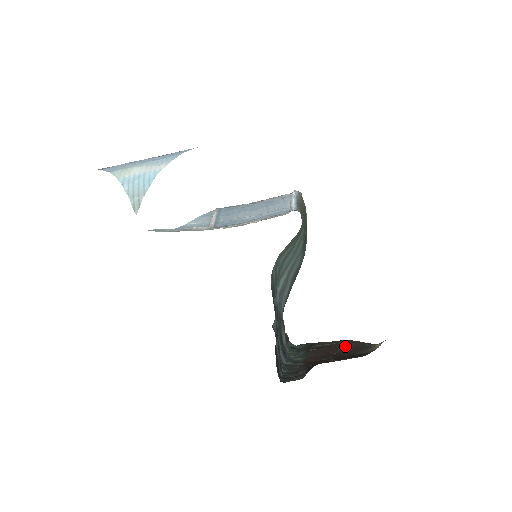
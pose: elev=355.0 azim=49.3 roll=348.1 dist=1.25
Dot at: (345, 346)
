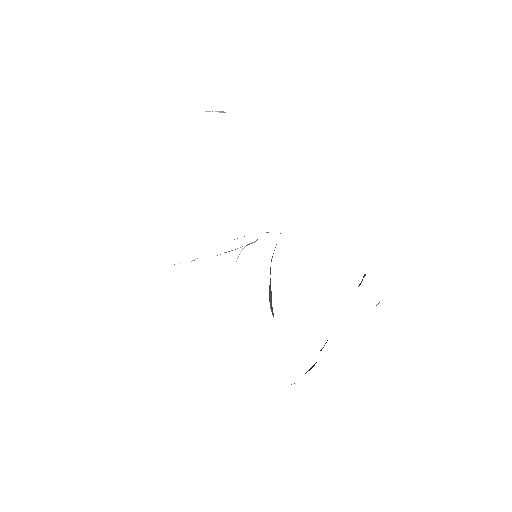
Dot at: occluded
